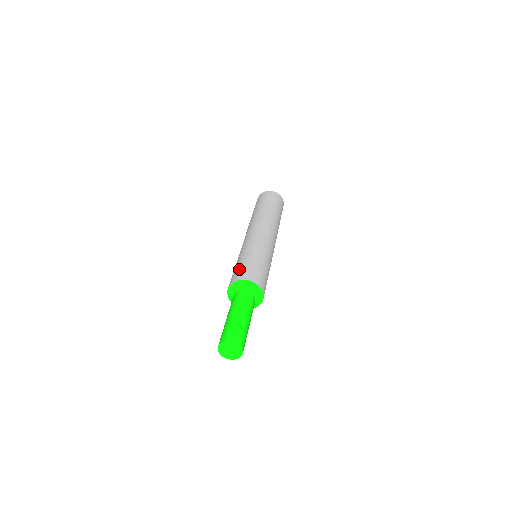
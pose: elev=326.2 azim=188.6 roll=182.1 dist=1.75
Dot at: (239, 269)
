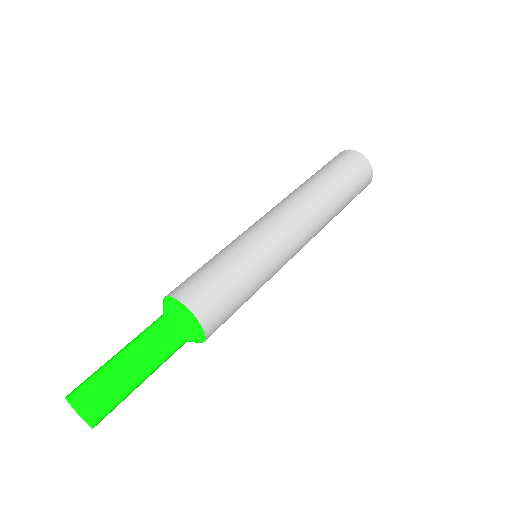
Dot at: (201, 279)
